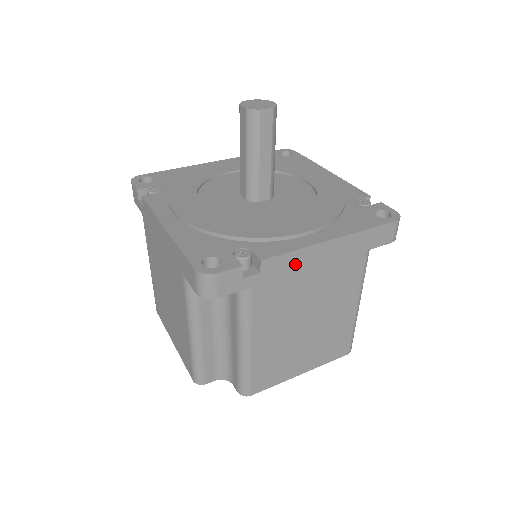
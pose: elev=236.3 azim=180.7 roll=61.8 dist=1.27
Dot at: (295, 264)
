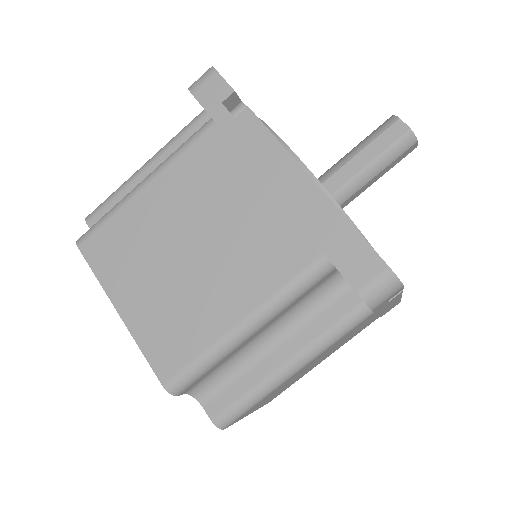
Dot at: (387, 306)
